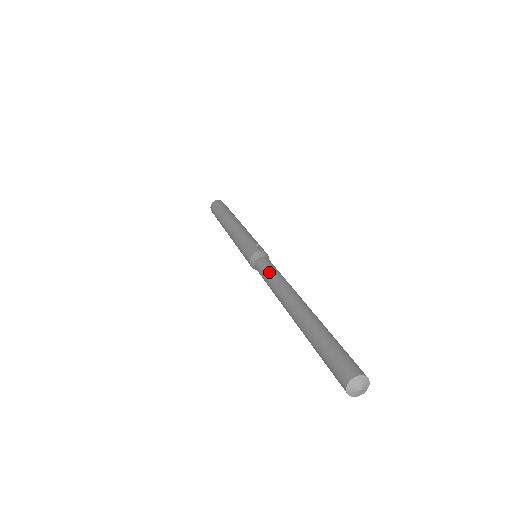
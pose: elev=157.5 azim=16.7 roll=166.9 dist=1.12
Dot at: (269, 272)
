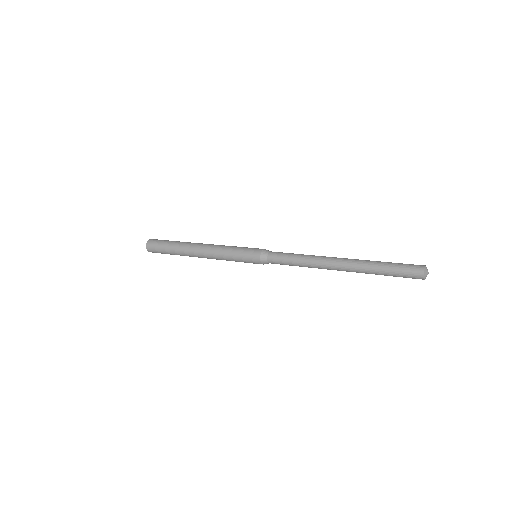
Dot at: occluded
